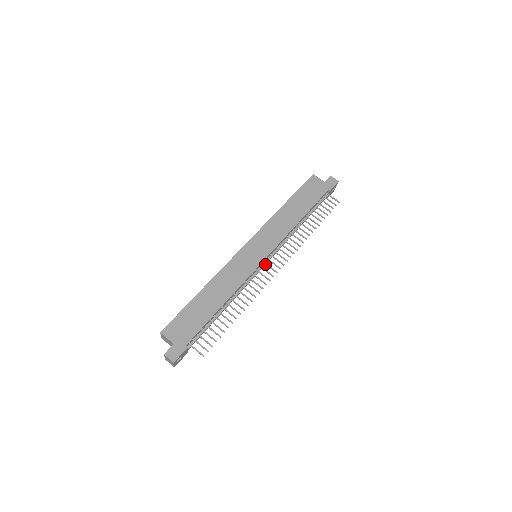
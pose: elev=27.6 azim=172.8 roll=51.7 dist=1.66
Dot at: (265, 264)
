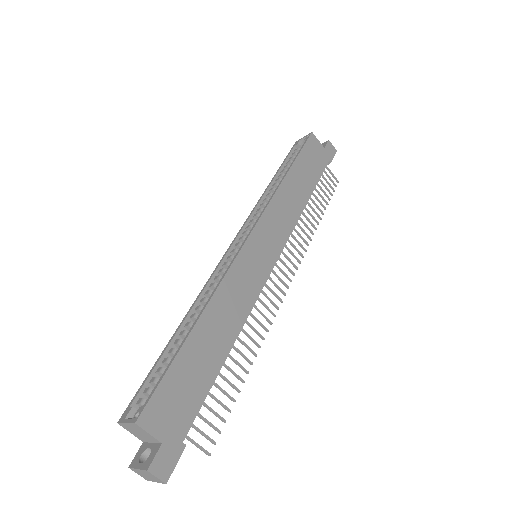
Dot at: (273, 273)
